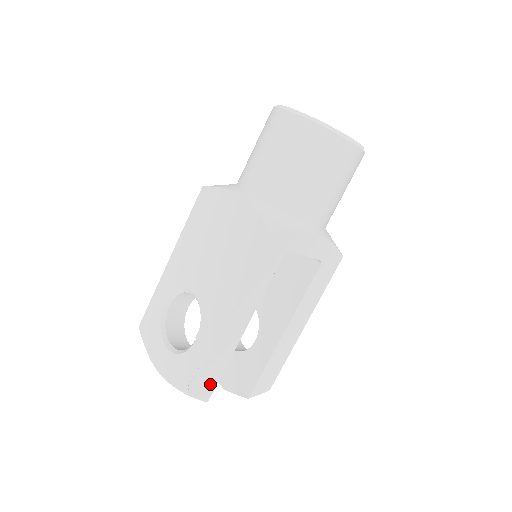
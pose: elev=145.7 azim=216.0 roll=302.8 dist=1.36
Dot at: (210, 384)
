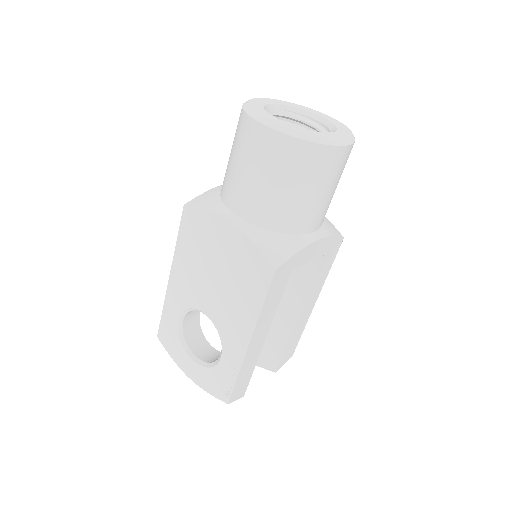
Dot at: (243, 387)
